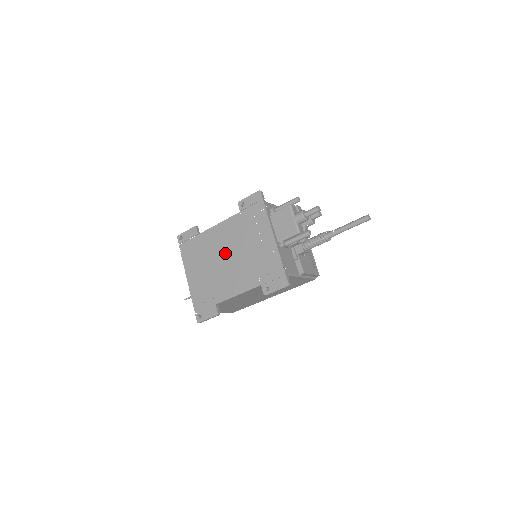
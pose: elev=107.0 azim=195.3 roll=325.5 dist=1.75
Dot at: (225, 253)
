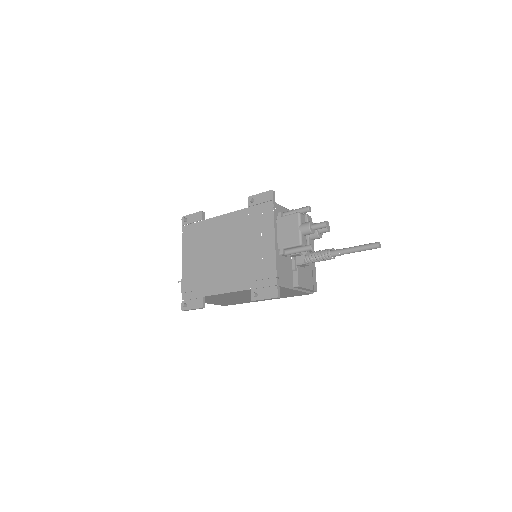
Dot at: (224, 246)
